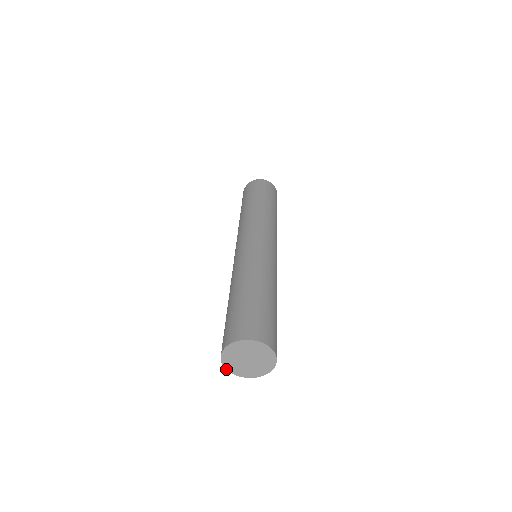
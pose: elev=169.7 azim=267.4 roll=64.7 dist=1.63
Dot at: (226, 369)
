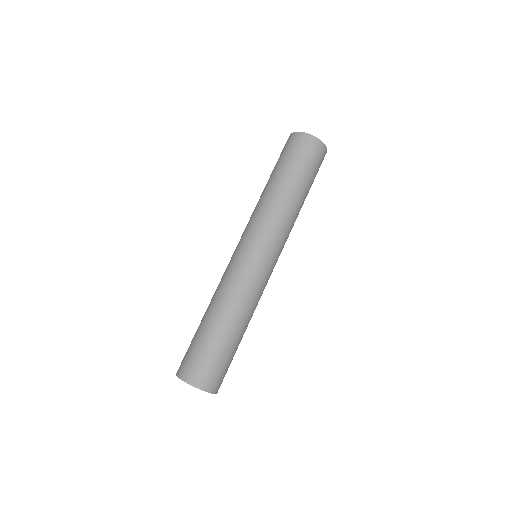
Dot at: occluded
